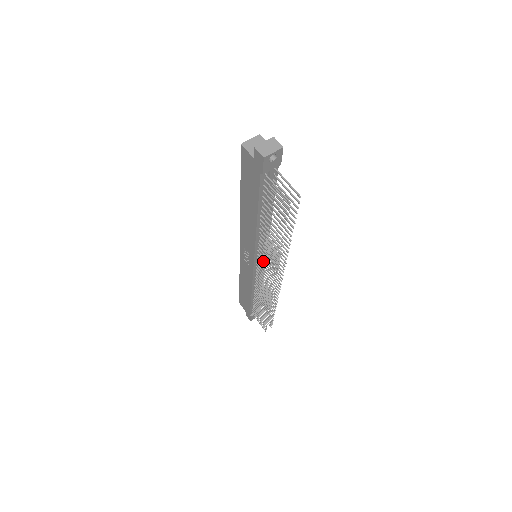
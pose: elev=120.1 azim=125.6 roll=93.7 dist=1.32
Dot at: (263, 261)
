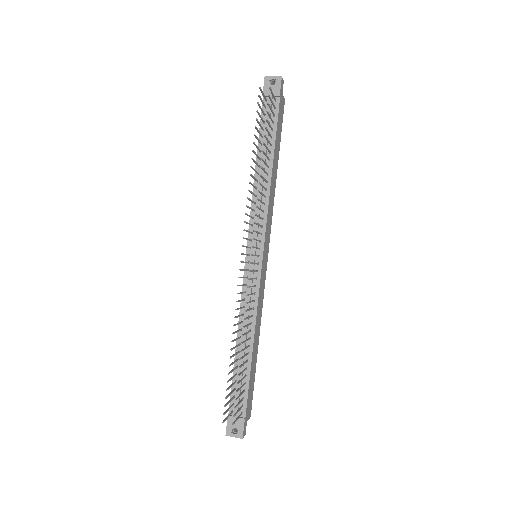
Dot at: occluded
